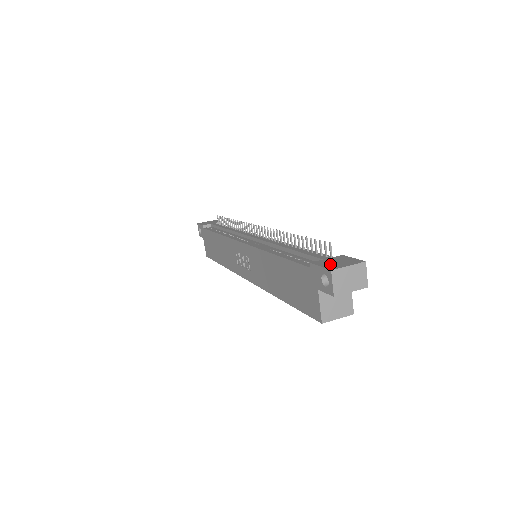
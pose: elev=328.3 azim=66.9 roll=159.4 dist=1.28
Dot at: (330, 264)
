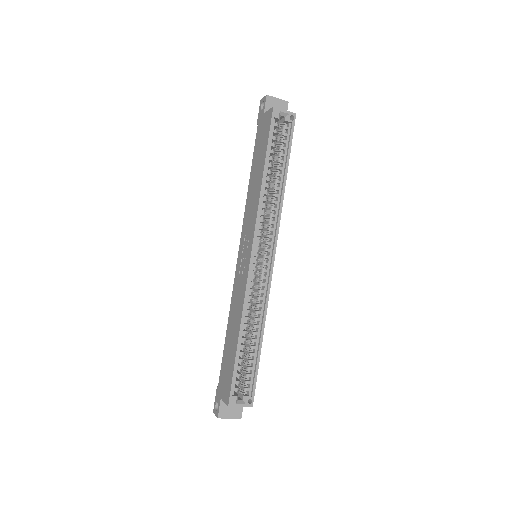
Dot at: occluded
